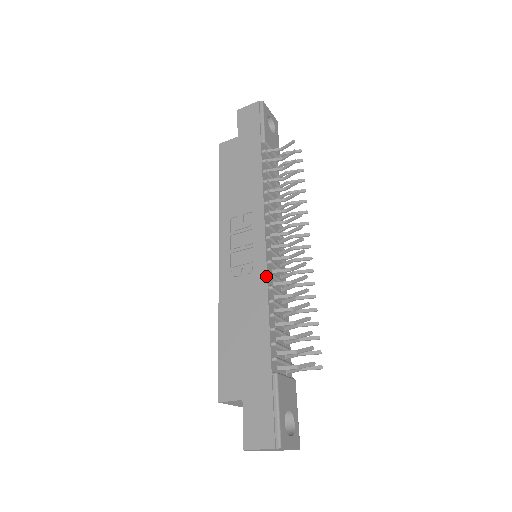
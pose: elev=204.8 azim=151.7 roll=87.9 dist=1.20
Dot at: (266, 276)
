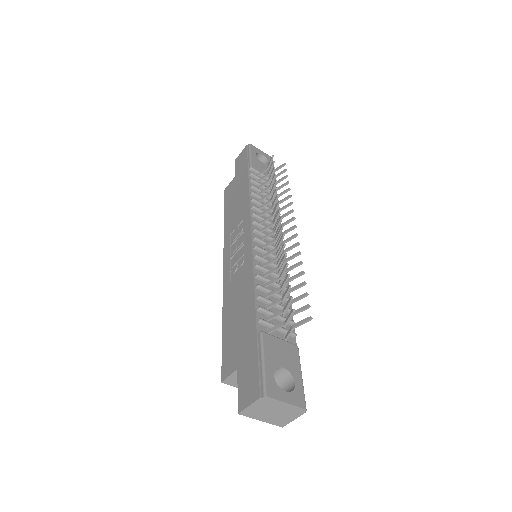
Dot at: (252, 259)
